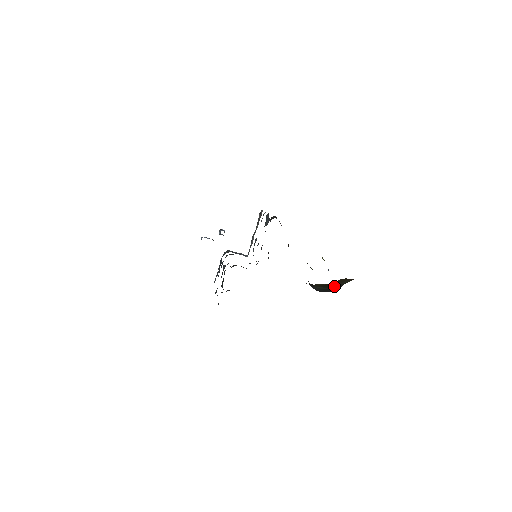
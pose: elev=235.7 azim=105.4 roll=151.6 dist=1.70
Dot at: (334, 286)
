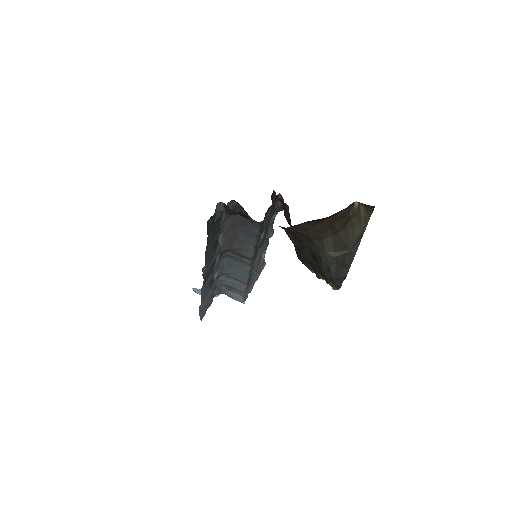
Dot at: (349, 244)
